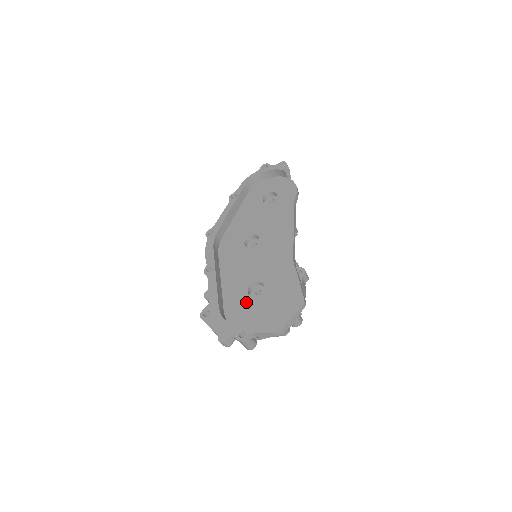
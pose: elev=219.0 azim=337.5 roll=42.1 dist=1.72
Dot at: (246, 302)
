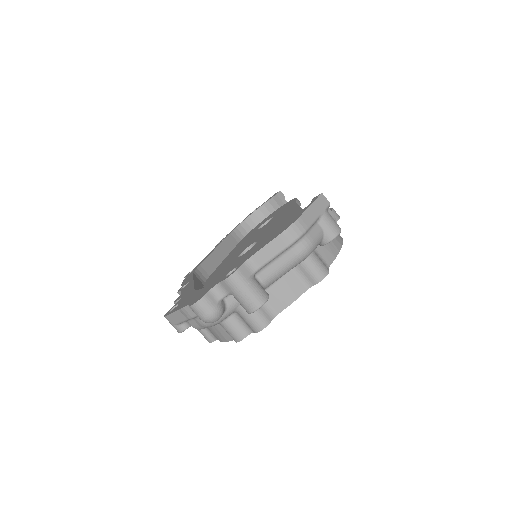
Dot at: occluded
